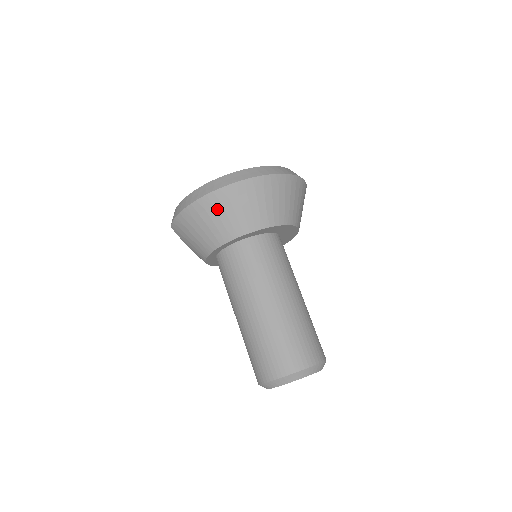
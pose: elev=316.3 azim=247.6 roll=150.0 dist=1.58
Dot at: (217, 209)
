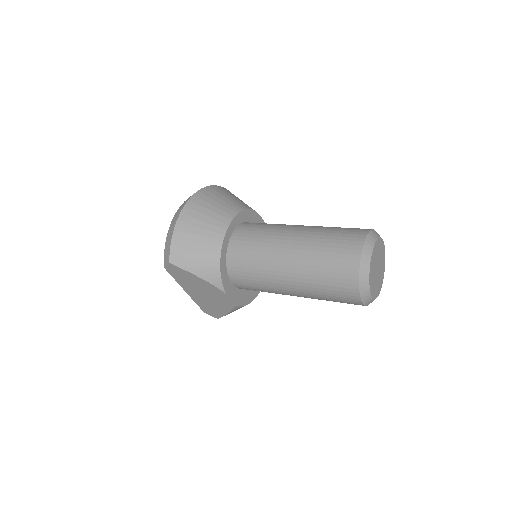
Dot at: (204, 206)
